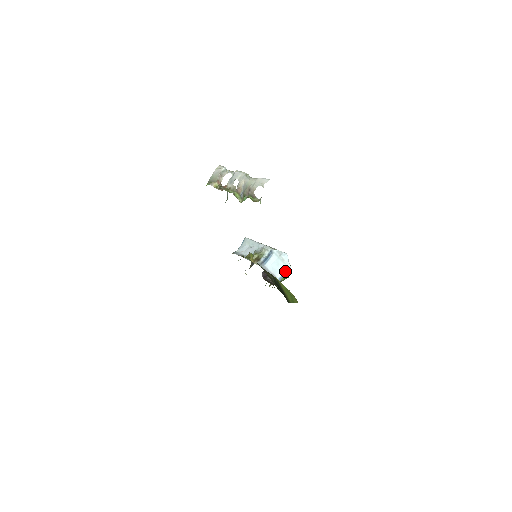
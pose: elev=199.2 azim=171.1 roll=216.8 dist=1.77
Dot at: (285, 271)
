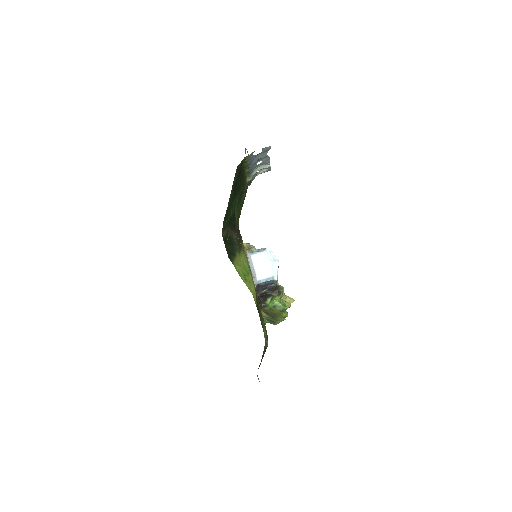
Dot at: (269, 278)
